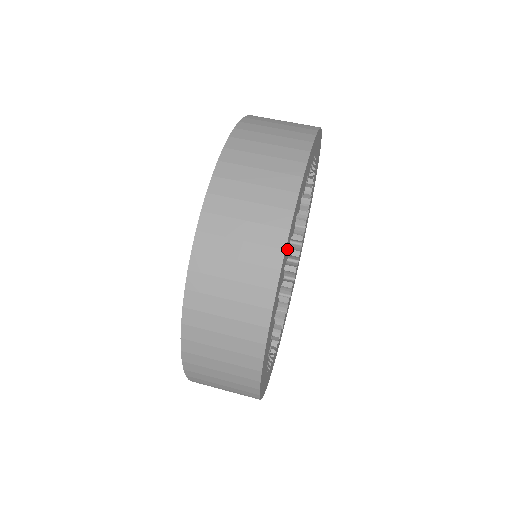
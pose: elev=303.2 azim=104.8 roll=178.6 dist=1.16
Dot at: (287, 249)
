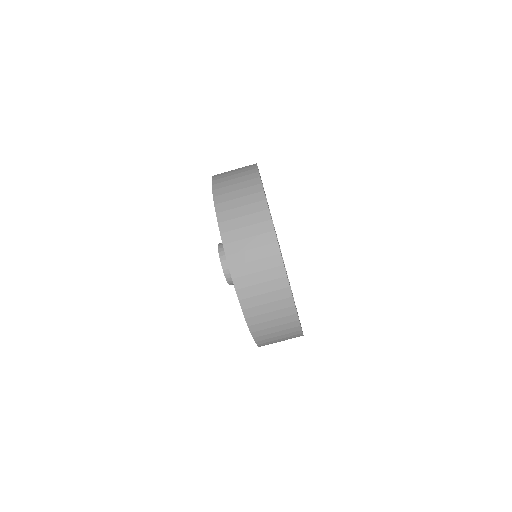
Dot at: occluded
